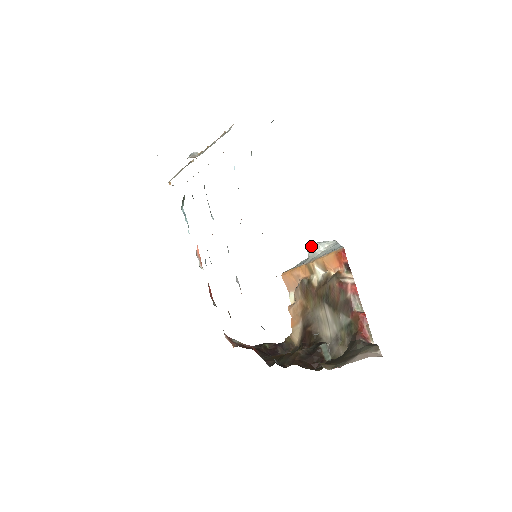
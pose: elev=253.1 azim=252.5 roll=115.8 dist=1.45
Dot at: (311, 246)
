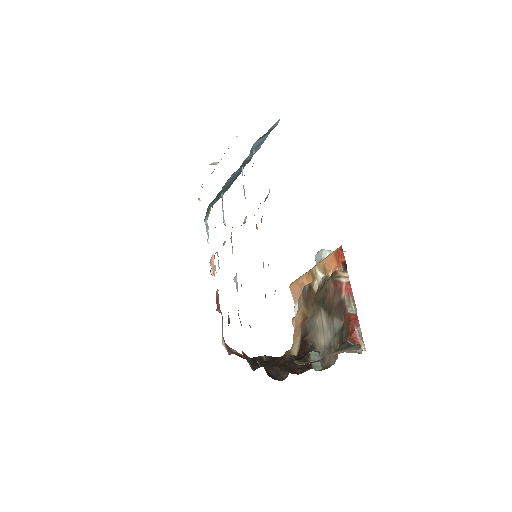
Dot at: (318, 253)
